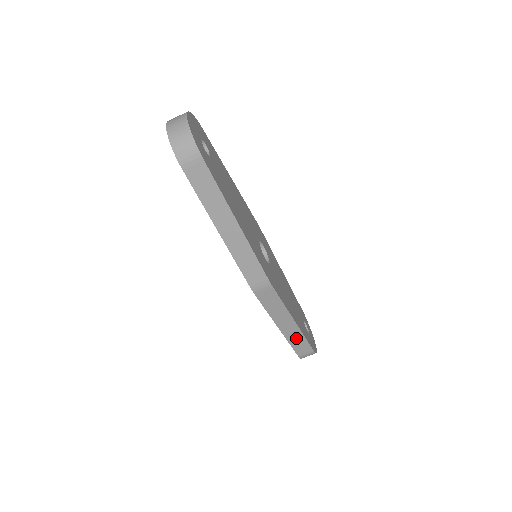
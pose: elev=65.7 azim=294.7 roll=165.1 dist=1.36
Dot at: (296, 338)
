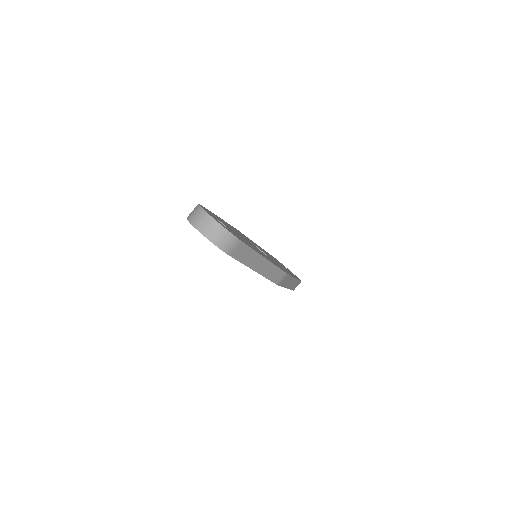
Dot at: (294, 284)
